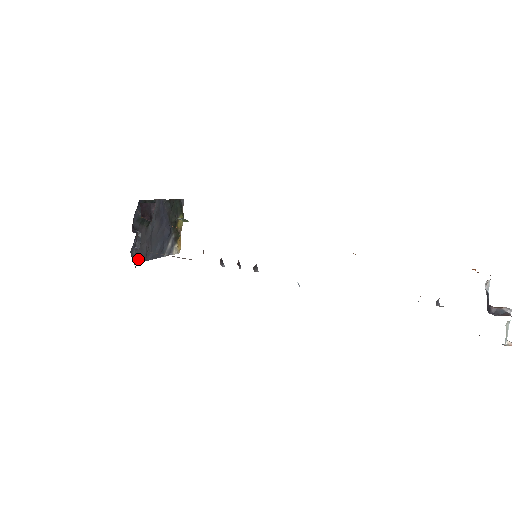
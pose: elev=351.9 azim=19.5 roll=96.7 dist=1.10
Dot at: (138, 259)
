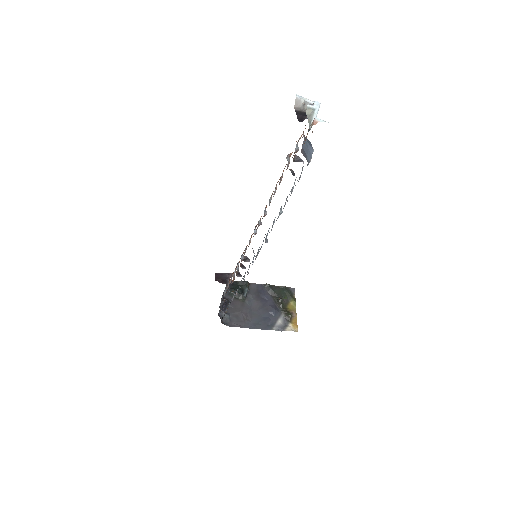
Dot at: (233, 324)
